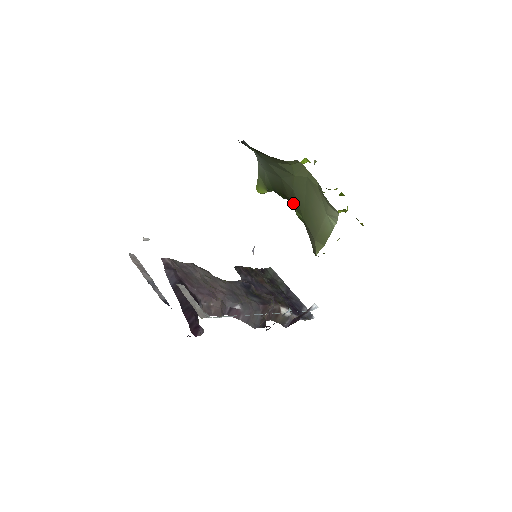
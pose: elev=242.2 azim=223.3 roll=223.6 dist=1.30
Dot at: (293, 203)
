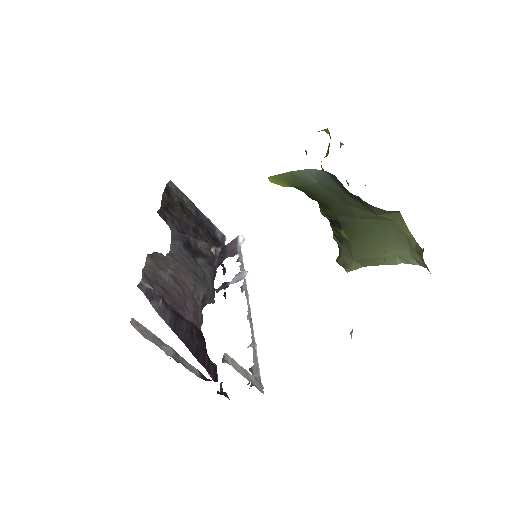
Dot at: (342, 223)
